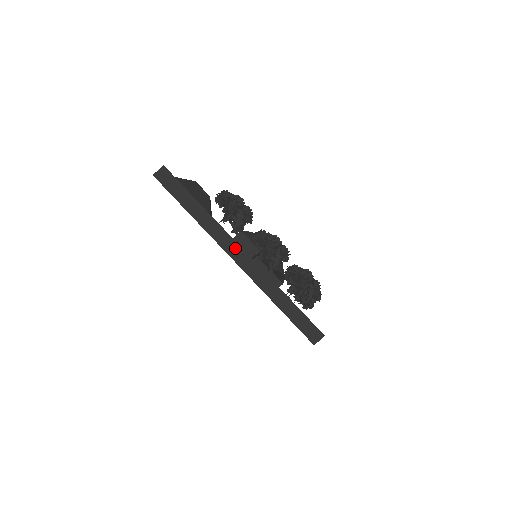
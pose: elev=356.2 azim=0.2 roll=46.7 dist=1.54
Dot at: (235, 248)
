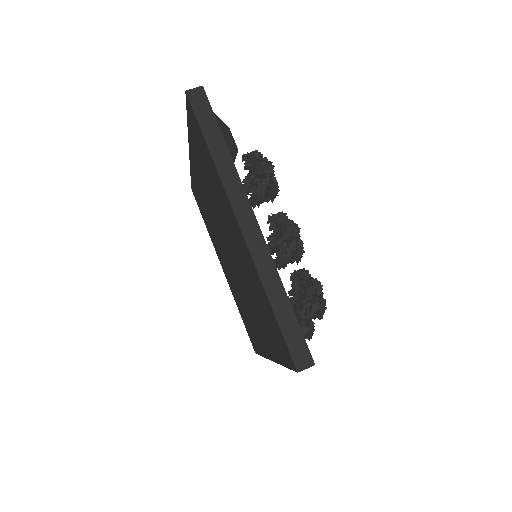
Dot at: (247, 211)
